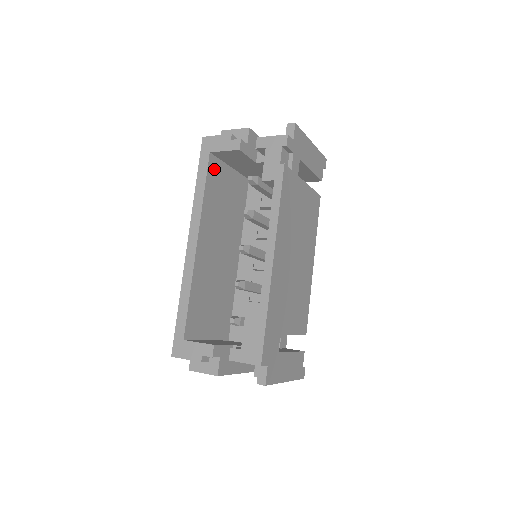
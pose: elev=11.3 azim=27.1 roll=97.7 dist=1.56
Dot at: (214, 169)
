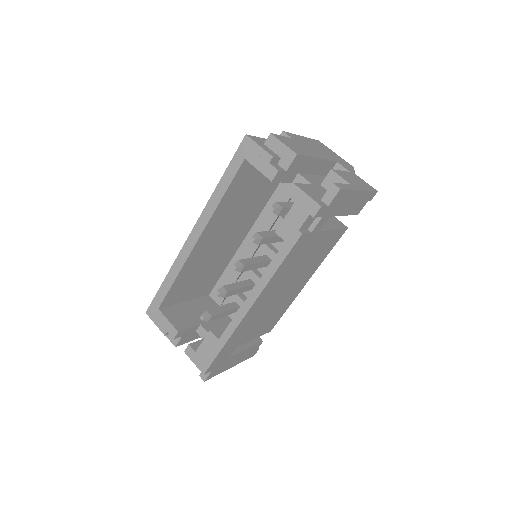
Dot at: (245, 172)
